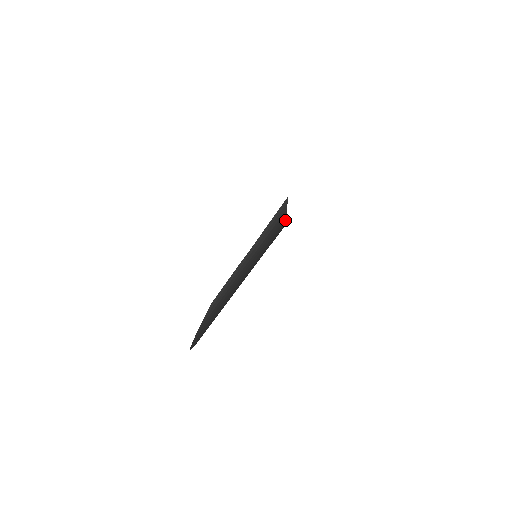
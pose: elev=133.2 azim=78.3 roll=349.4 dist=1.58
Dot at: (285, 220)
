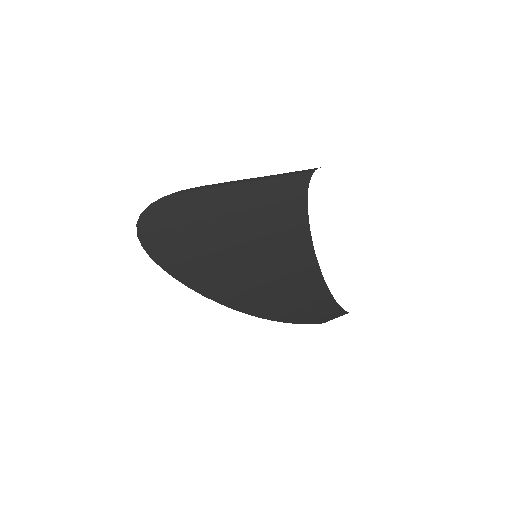
Dot at: (308, 184)
